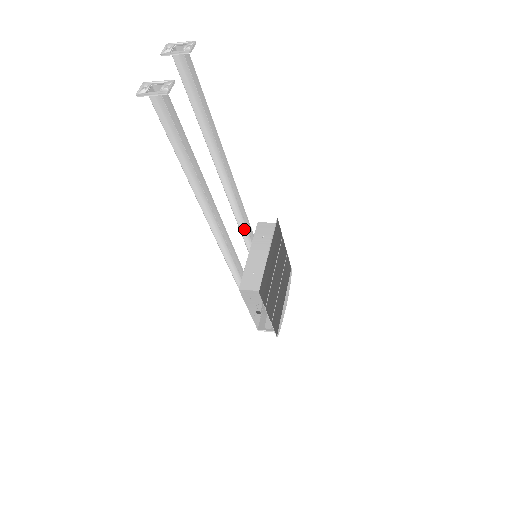
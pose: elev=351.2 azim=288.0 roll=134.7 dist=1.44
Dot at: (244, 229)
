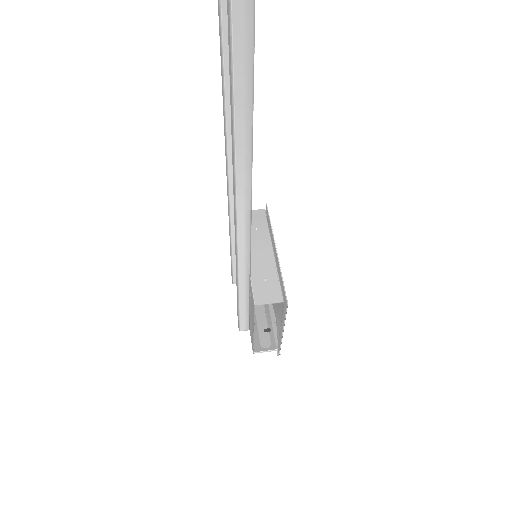
Dot at: occluded
